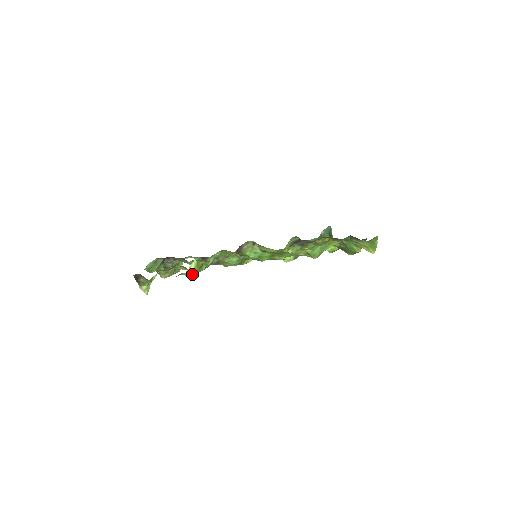
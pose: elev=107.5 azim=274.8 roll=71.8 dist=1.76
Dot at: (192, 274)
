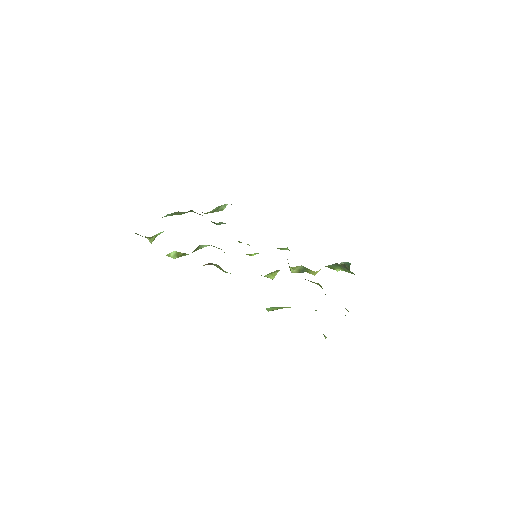
Dot at: occluded
